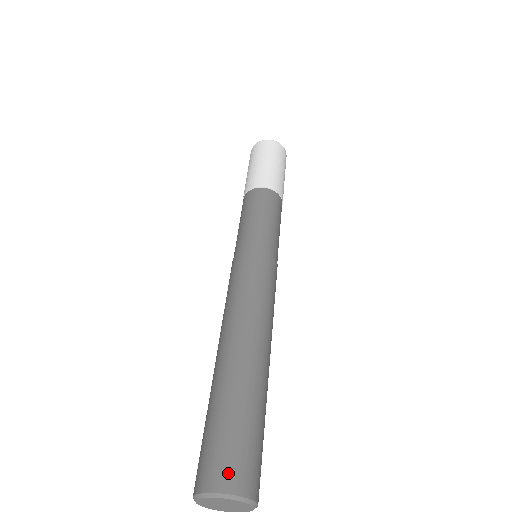
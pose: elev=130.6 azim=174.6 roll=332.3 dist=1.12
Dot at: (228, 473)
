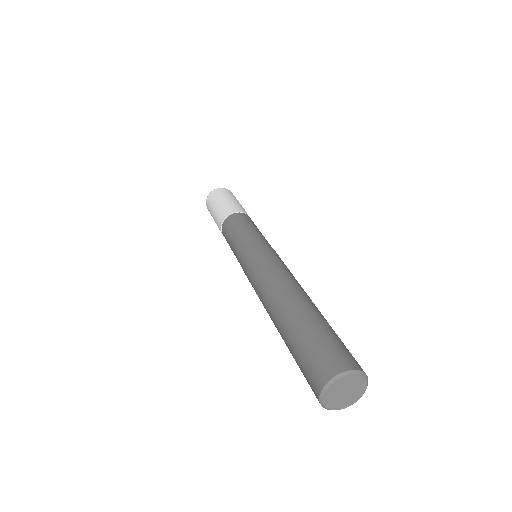
Dot at: (343, 359)
